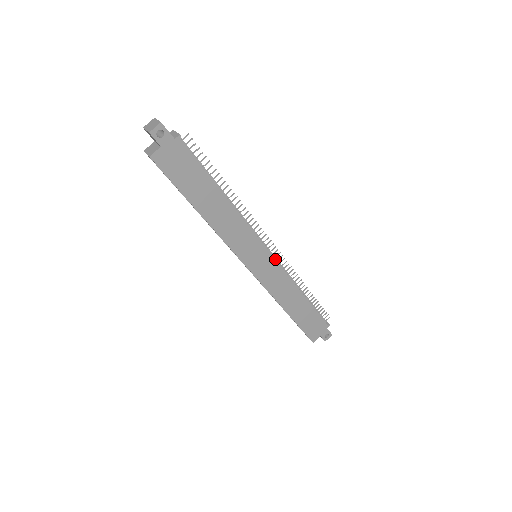
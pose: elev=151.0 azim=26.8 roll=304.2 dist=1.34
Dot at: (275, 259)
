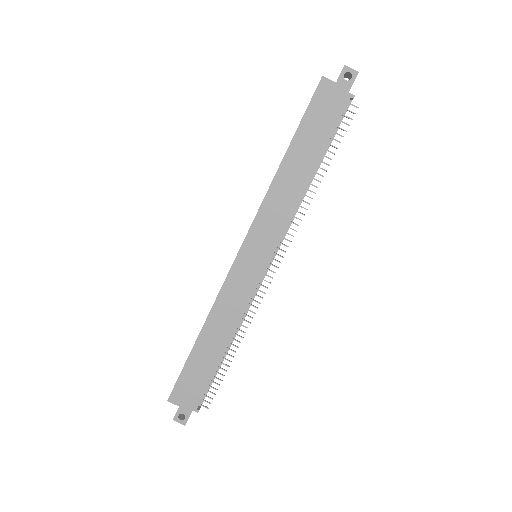
Dot at: (260, 283)
